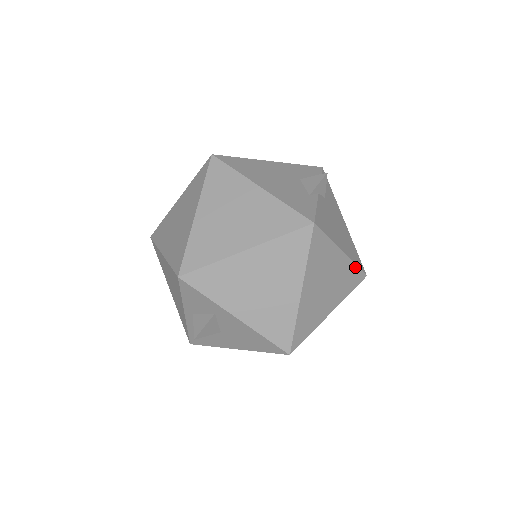
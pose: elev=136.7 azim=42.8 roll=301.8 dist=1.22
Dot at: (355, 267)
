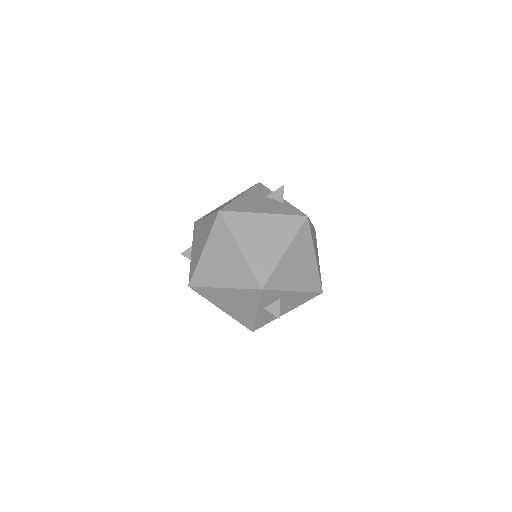
Dot at: occluded
